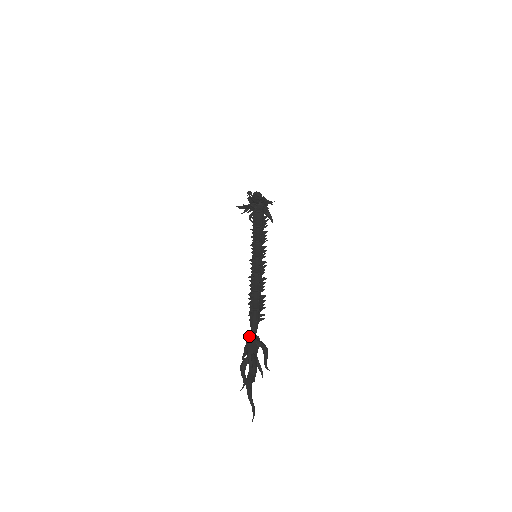
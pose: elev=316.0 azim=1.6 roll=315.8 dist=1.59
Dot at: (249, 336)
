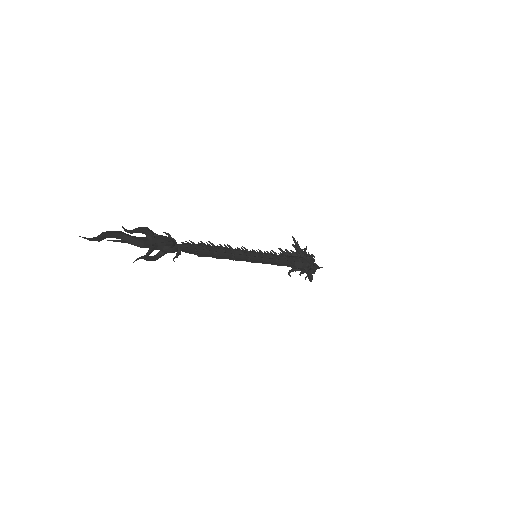
Dot at: (169, 237)
